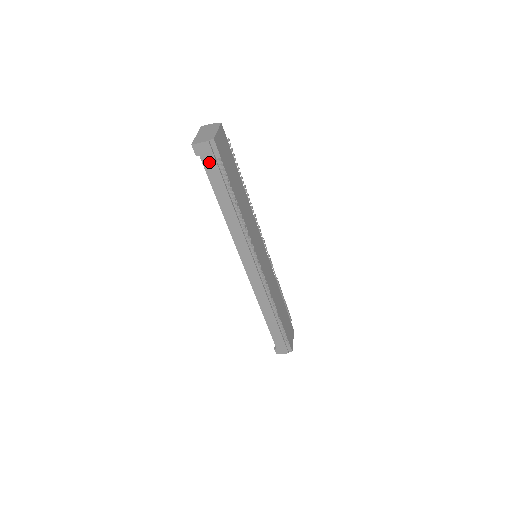
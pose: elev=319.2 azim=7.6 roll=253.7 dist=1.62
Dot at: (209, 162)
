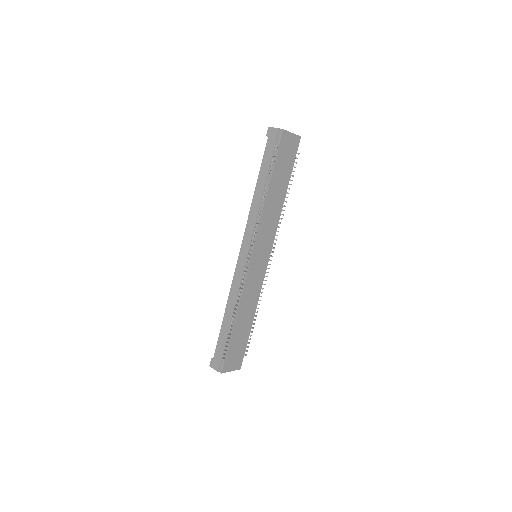
Dot at: (270, 145)
